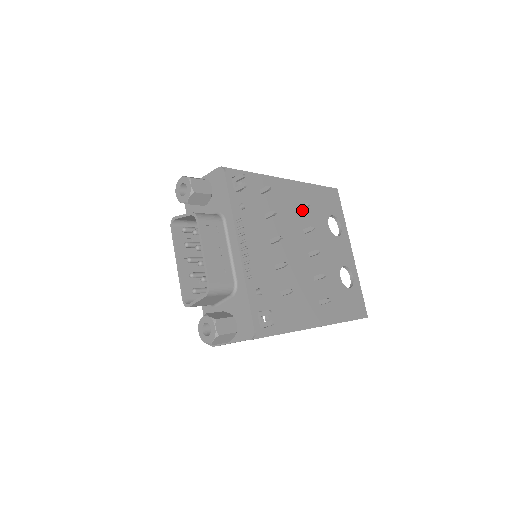
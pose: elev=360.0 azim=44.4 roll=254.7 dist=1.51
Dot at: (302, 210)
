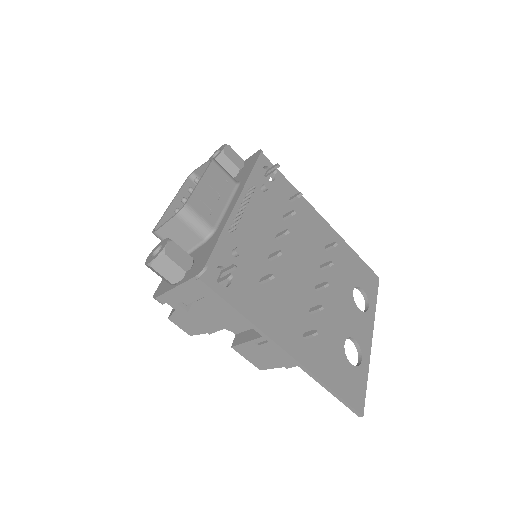
Dot at: (328, 252)
